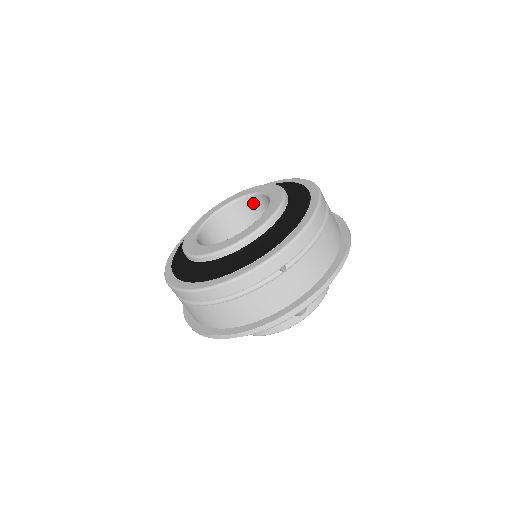
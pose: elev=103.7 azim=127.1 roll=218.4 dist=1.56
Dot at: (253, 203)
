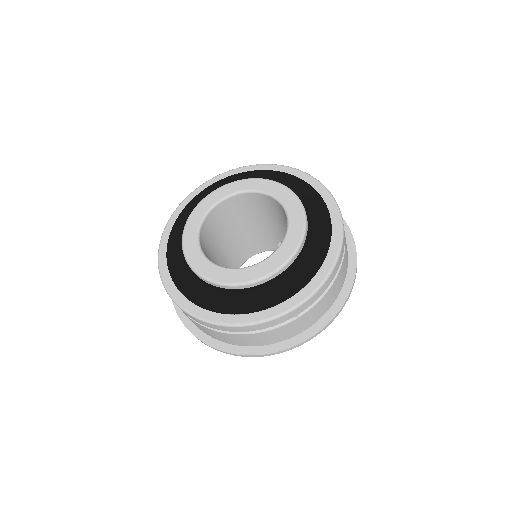
Dot at: (262, 199)
